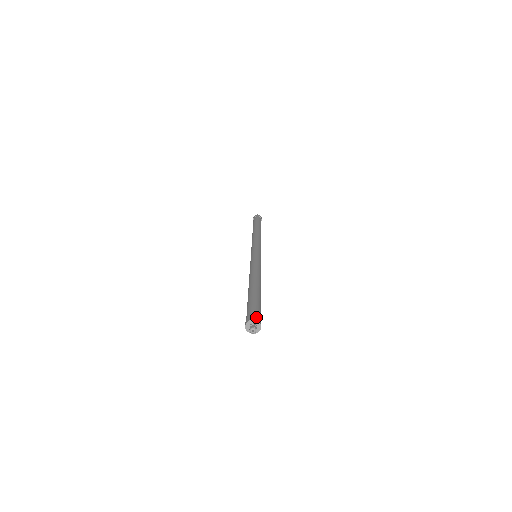
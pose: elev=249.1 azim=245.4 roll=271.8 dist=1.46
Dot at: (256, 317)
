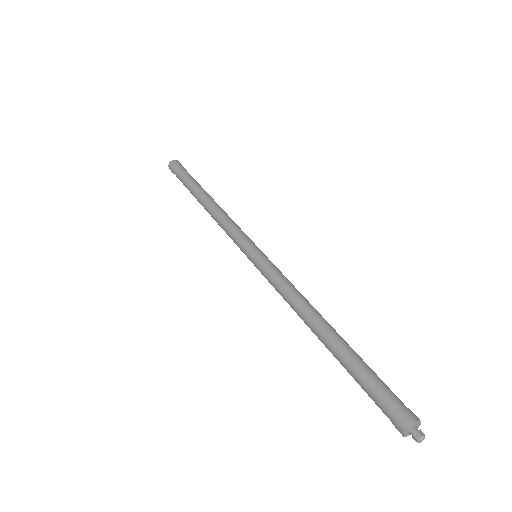
Dot at: (409, 416)
